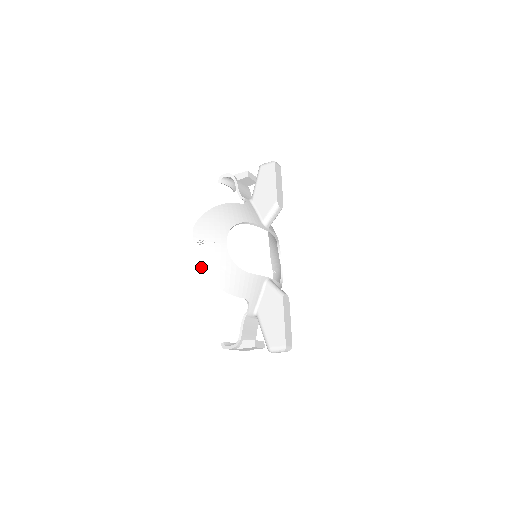
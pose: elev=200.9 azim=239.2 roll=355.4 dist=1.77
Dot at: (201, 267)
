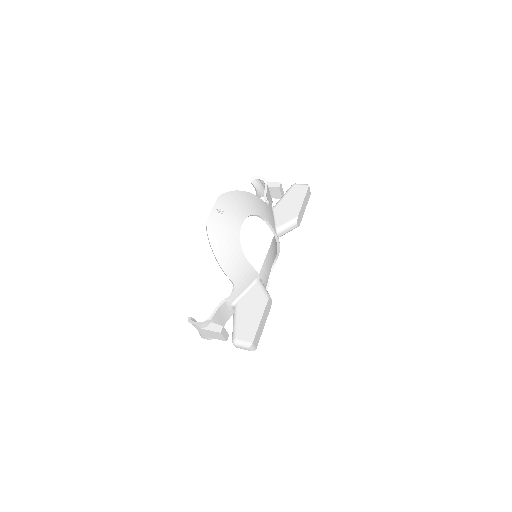
Dot at: (210, 232)
